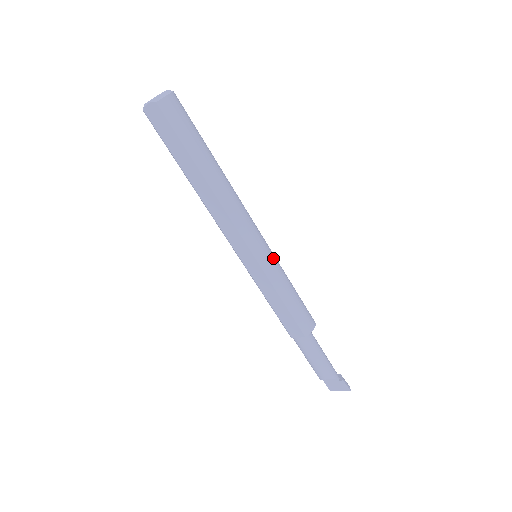
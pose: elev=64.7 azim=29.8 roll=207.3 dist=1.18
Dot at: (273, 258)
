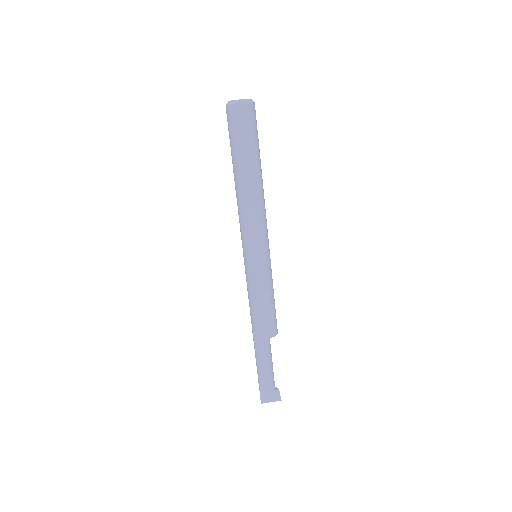
Dot at: (270, 260)
